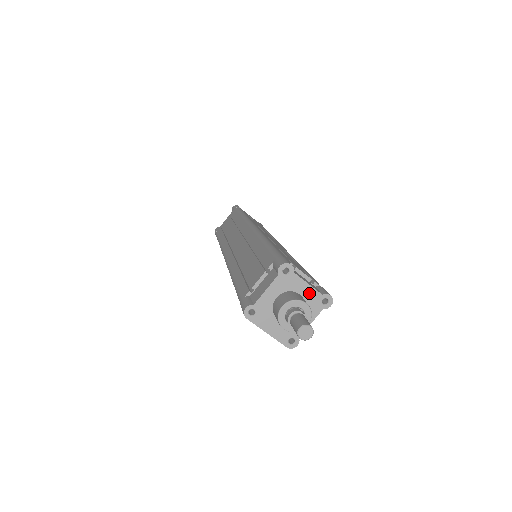
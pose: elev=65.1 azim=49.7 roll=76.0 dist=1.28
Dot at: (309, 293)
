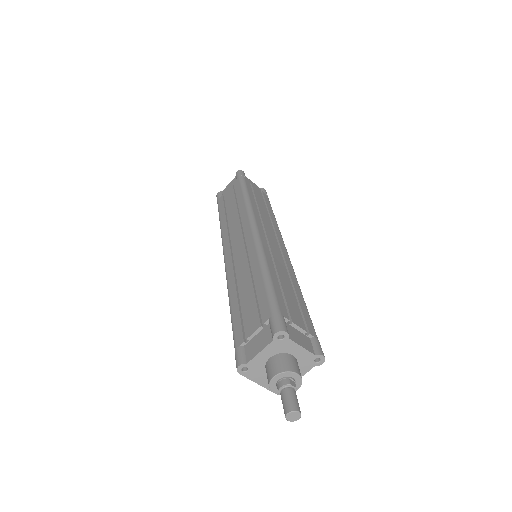
Dot at: (302, 354)
